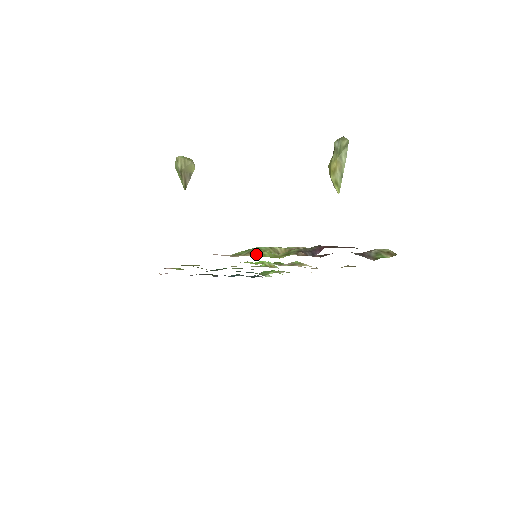
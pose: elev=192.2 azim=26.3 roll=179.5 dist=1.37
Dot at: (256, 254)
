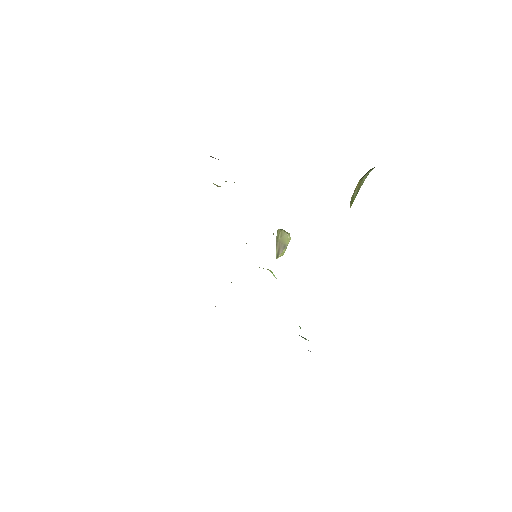
Dot at: occluded
